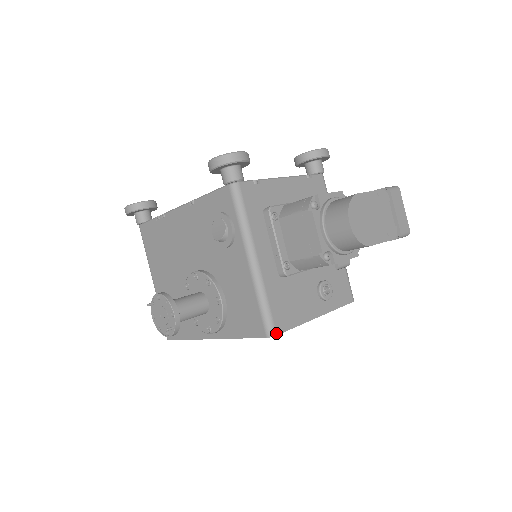
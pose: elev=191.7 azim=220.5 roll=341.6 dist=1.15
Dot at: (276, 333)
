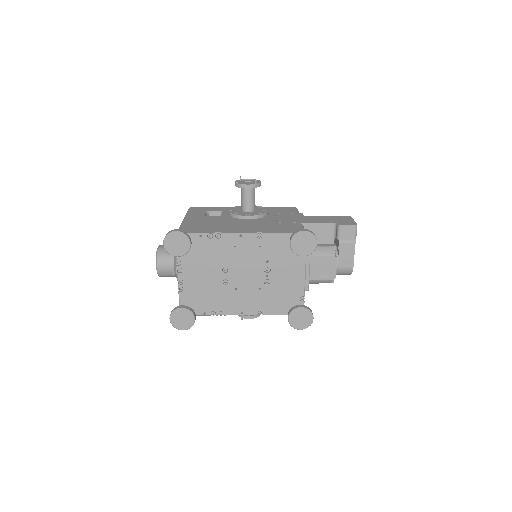
Dot at: occluded
